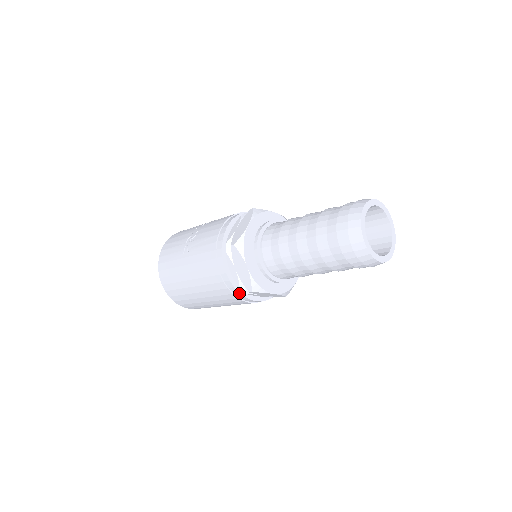
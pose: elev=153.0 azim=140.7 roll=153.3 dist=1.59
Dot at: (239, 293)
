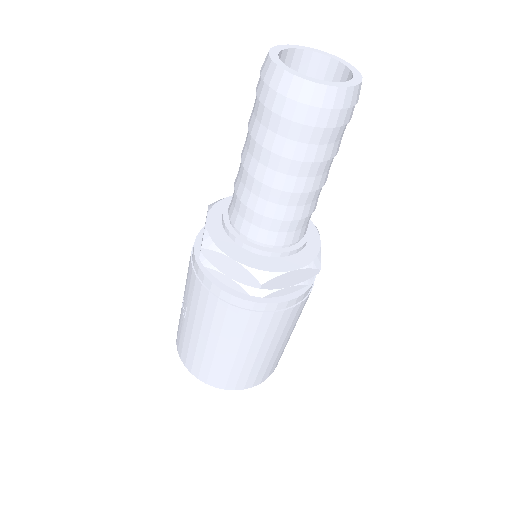
Dot at: (256, 303)
